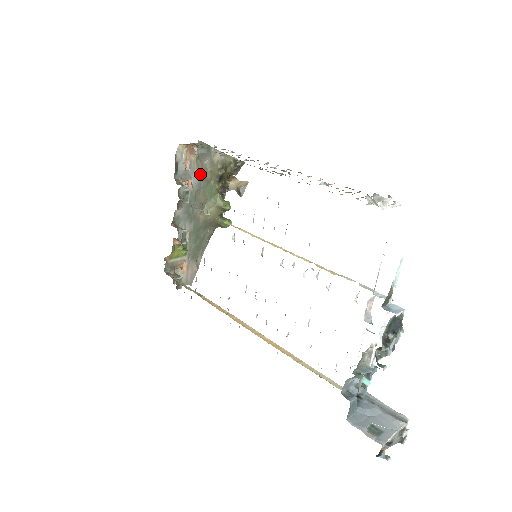
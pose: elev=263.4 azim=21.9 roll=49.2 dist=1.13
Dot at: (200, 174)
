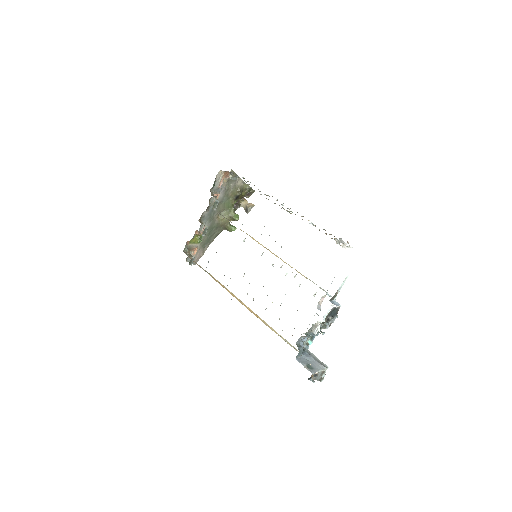
Dot at: (225, 192)
